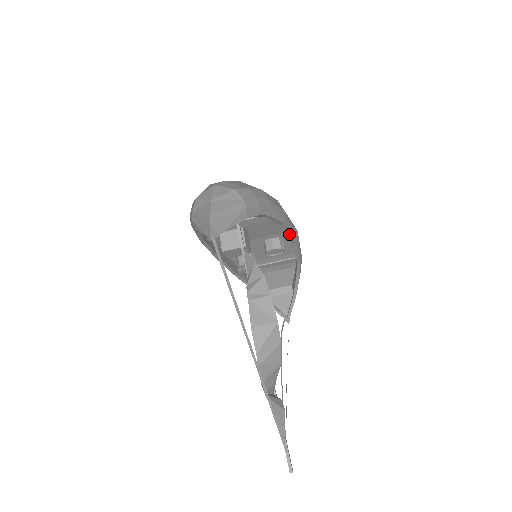
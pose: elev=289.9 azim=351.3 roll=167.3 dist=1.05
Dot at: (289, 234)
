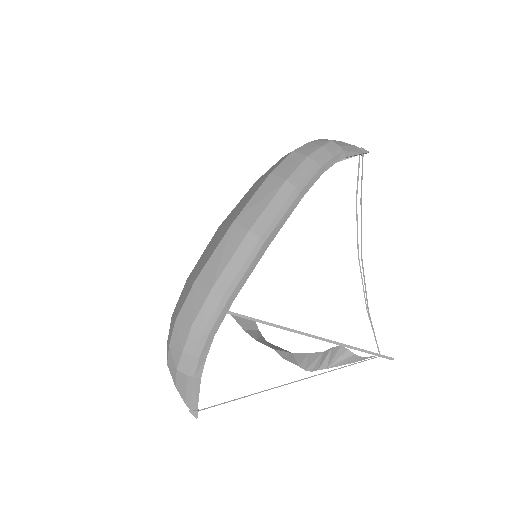
Dot at: (251, 272)
